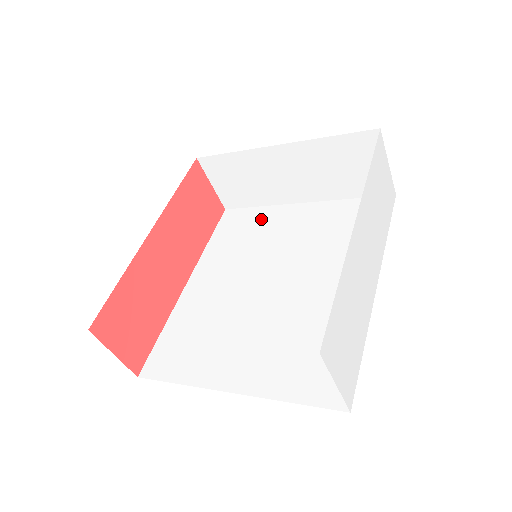
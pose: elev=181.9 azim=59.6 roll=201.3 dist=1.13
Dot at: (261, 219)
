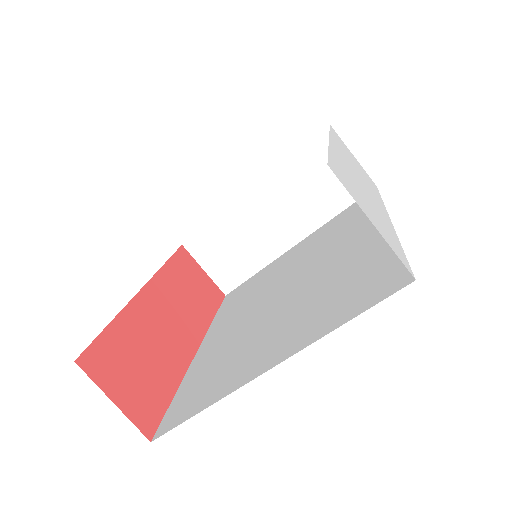
Dot at: (261, 275)
